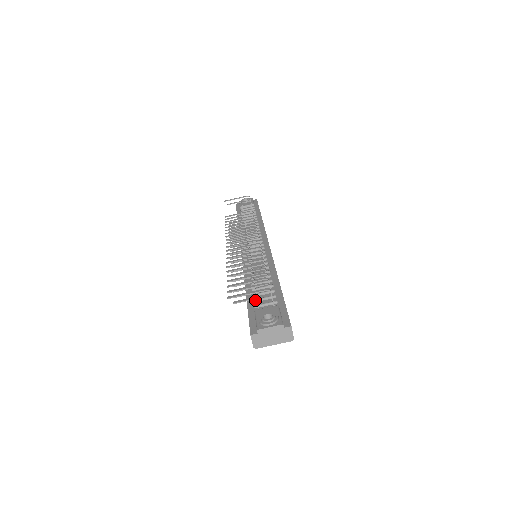
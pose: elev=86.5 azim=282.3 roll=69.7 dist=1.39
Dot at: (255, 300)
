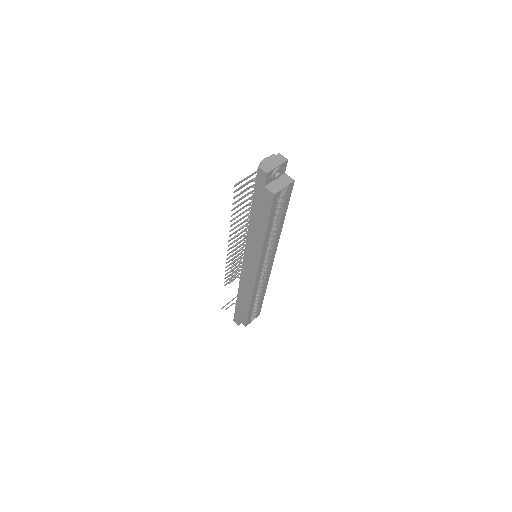
Dot at: occluded
